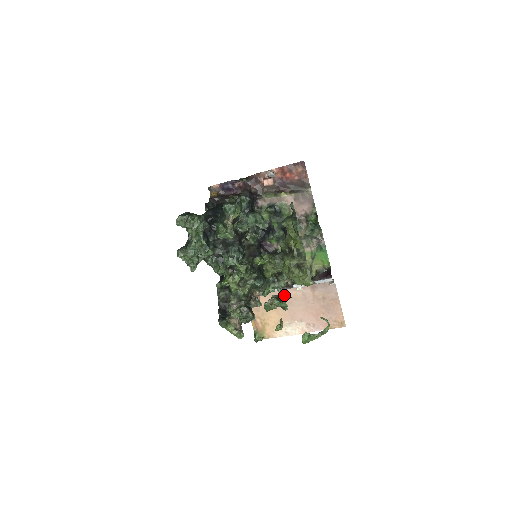
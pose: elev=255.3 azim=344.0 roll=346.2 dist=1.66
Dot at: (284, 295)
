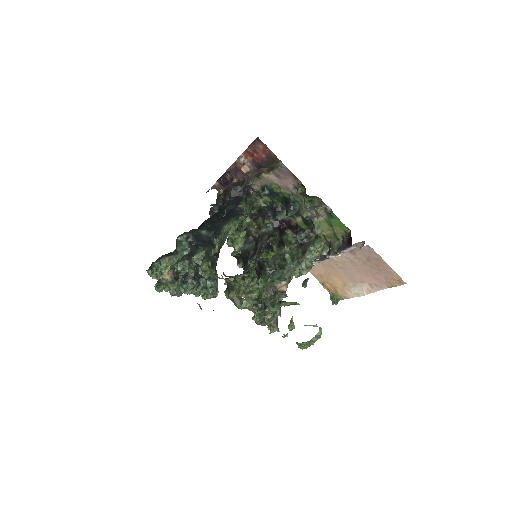
Dot at: (332, 261)
